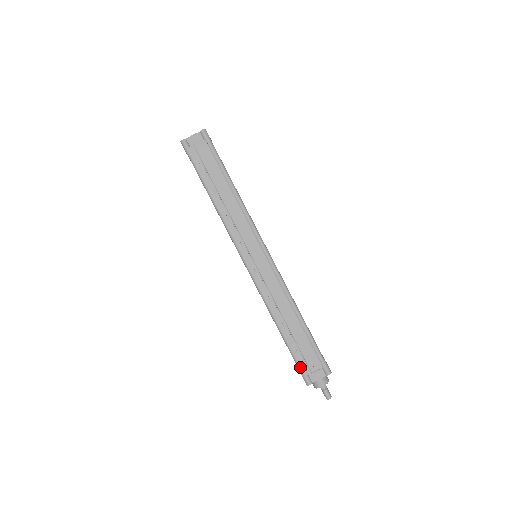
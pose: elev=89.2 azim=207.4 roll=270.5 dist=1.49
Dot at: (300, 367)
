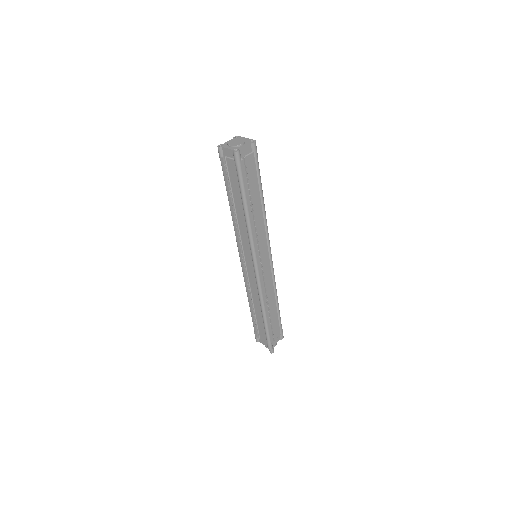
Dot at: (270, 339)
